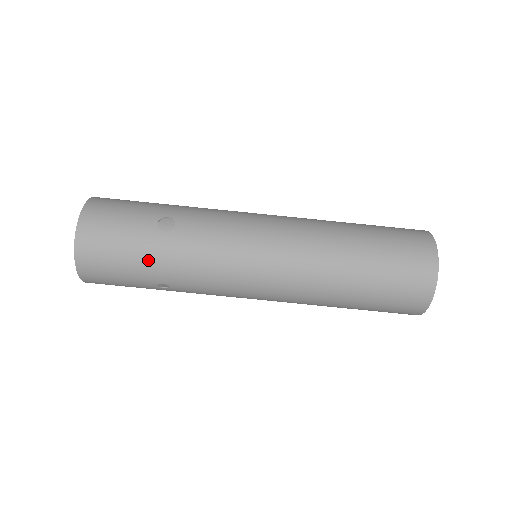
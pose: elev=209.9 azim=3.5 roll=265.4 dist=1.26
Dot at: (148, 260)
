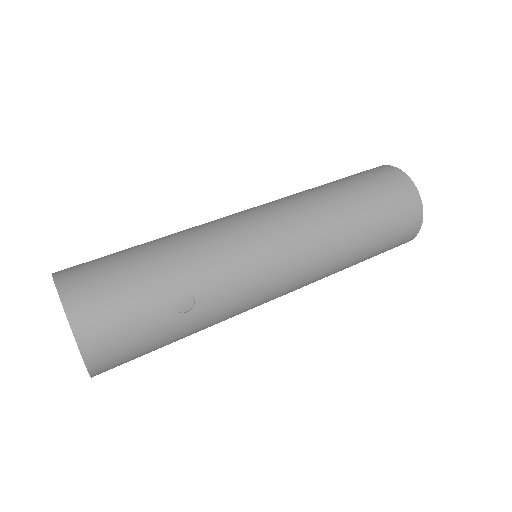
Dot at: (175, 340)
